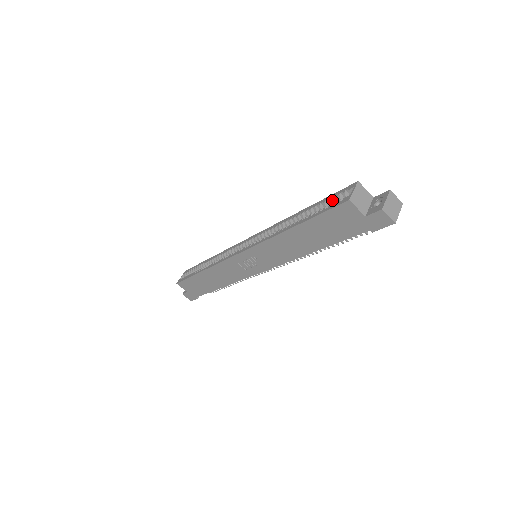
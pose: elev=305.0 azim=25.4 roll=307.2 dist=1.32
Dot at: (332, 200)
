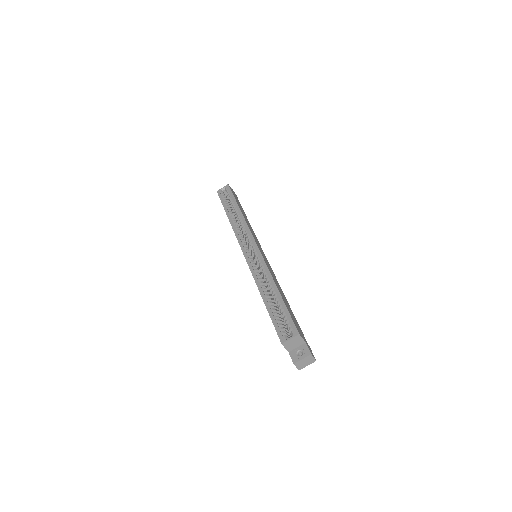
Dot at: (287, 317)
